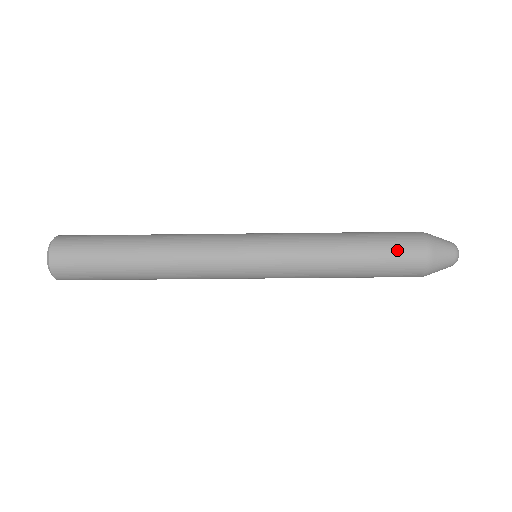
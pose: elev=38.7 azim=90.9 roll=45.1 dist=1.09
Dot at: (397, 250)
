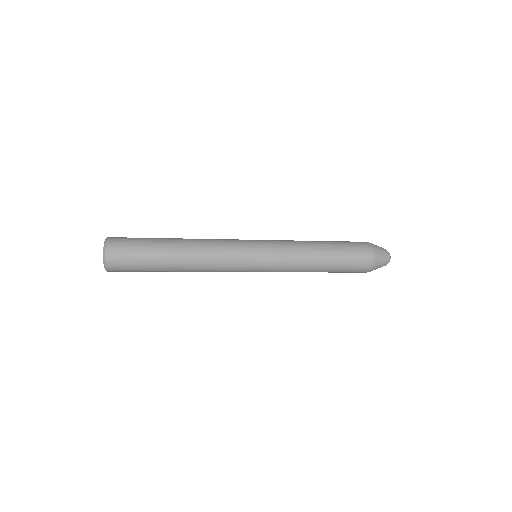
Dot at: (352, 264)
